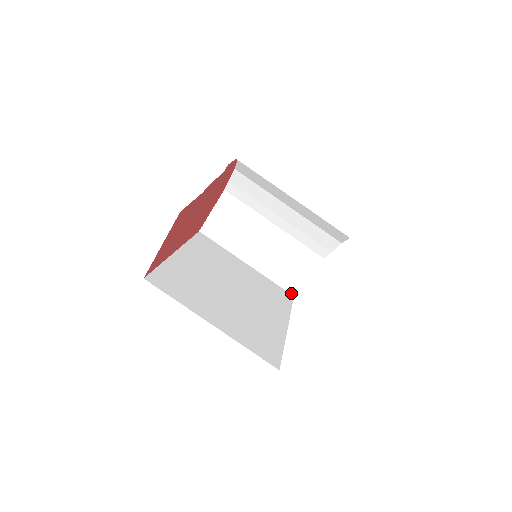
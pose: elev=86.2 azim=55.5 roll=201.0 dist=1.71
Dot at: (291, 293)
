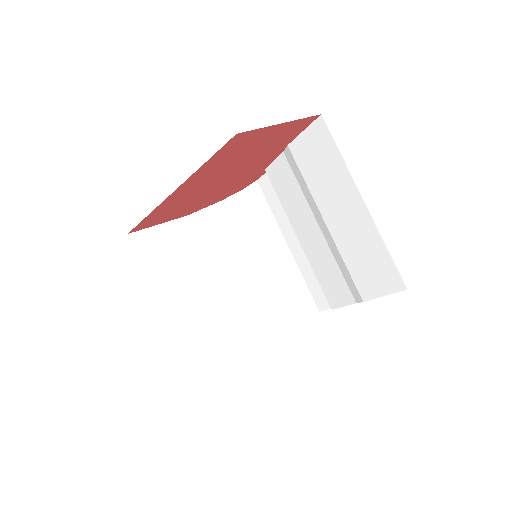
Dot at: (190, 370)
